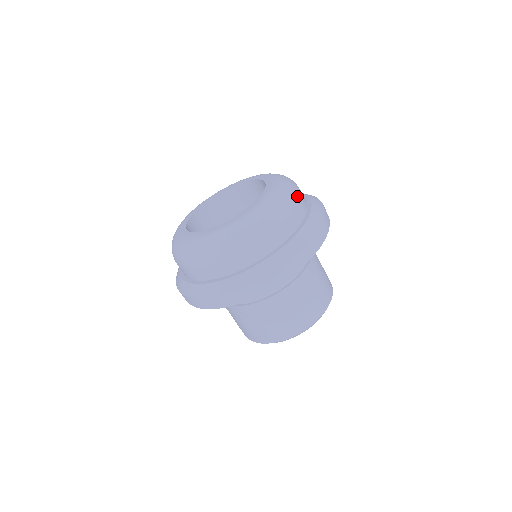
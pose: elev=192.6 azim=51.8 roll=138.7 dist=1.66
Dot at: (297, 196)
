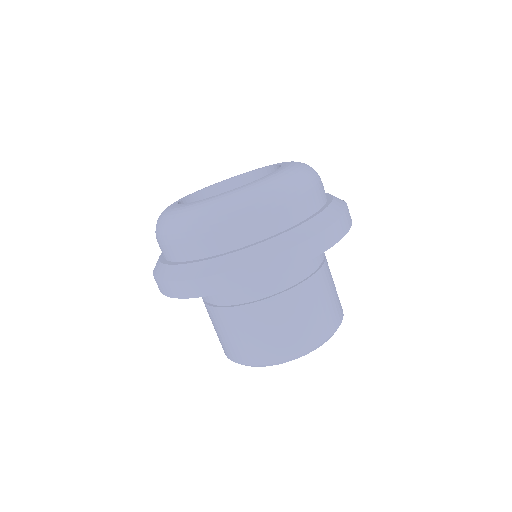
Dot at: occluded
